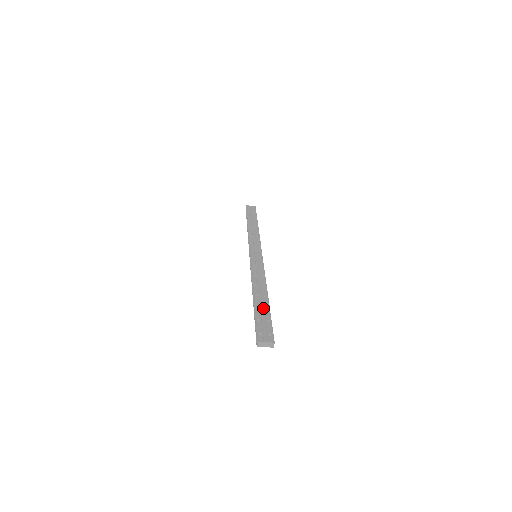
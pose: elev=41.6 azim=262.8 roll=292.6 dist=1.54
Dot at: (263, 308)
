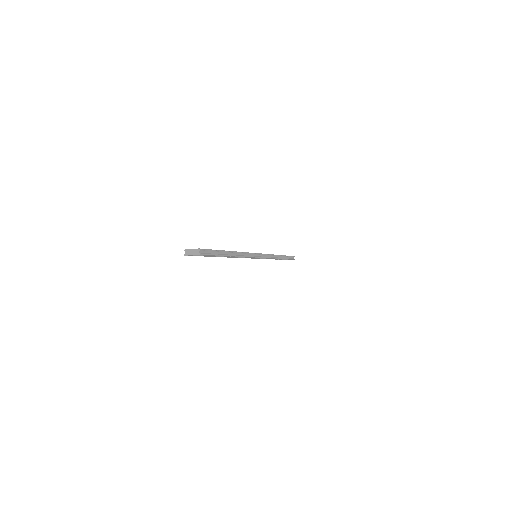
Dot at: occluded
